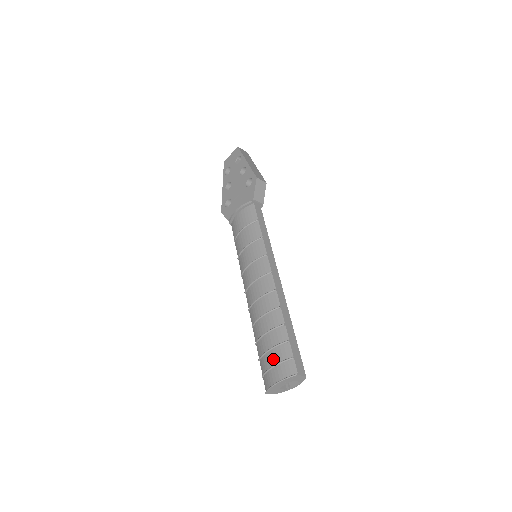
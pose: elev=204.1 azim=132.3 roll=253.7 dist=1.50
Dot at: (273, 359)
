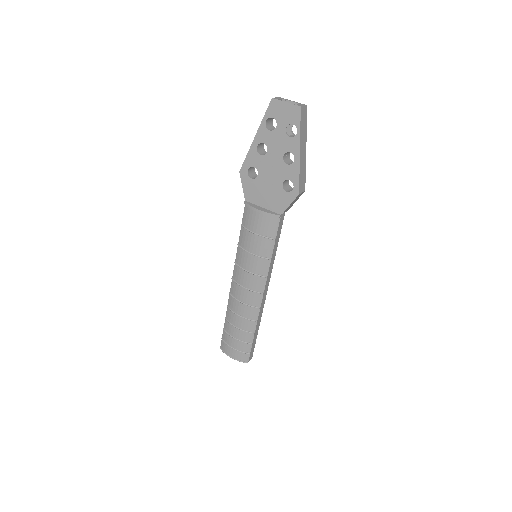
Dot at: (235, 345)
